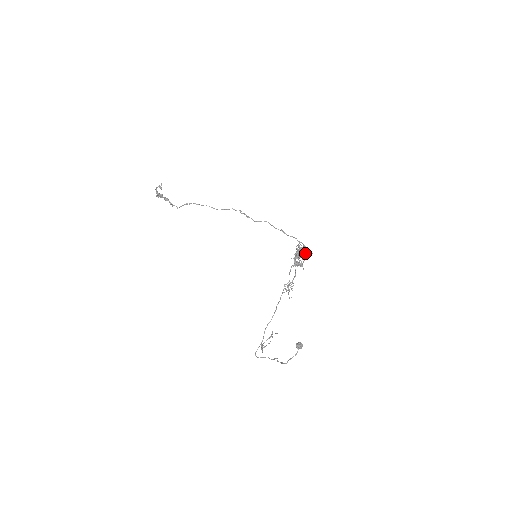
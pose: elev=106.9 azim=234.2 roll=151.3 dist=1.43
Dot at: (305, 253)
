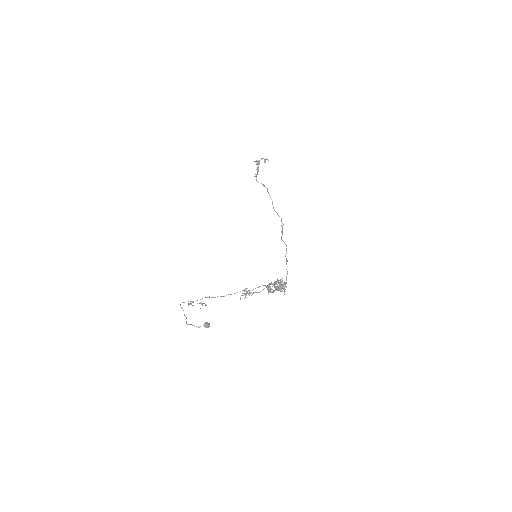
Dot at: (281, 288)
